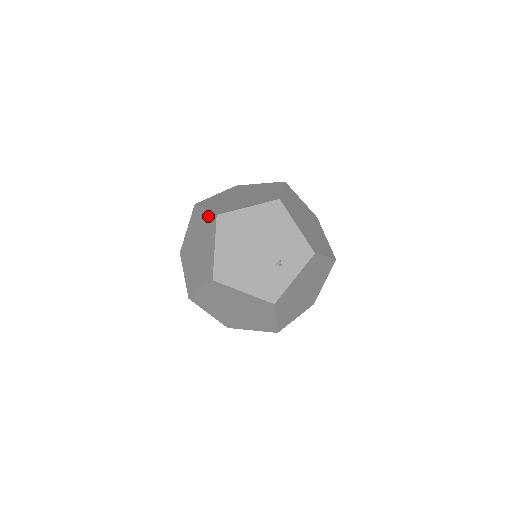
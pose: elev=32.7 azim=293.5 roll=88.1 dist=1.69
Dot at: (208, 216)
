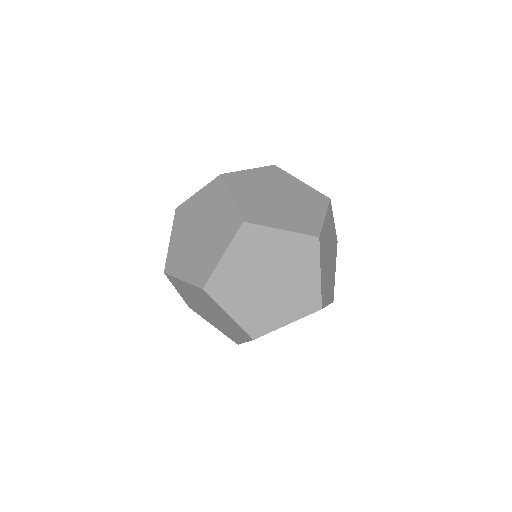
Dot at: (236, 325)
